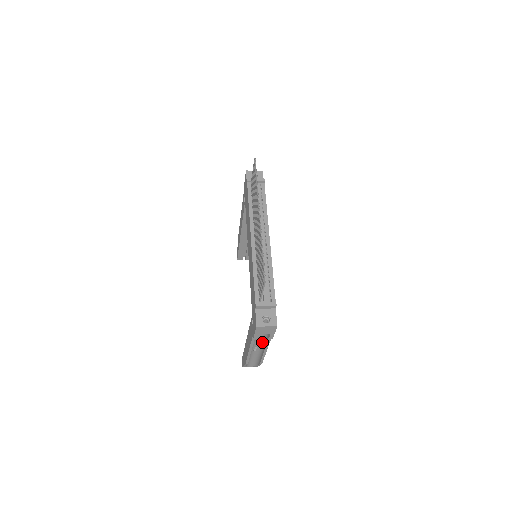
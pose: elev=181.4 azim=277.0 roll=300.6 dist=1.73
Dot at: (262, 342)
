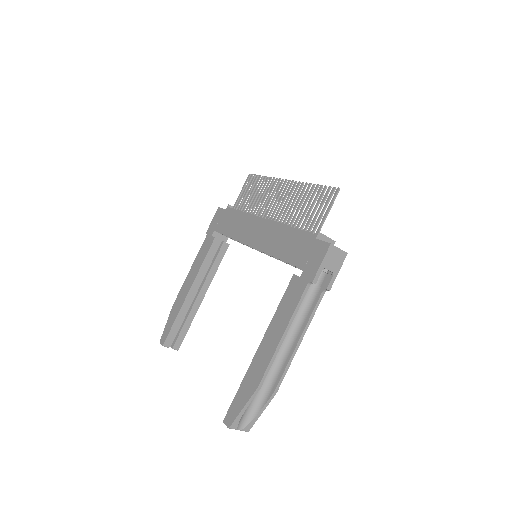
Dot at: (294, 330)
